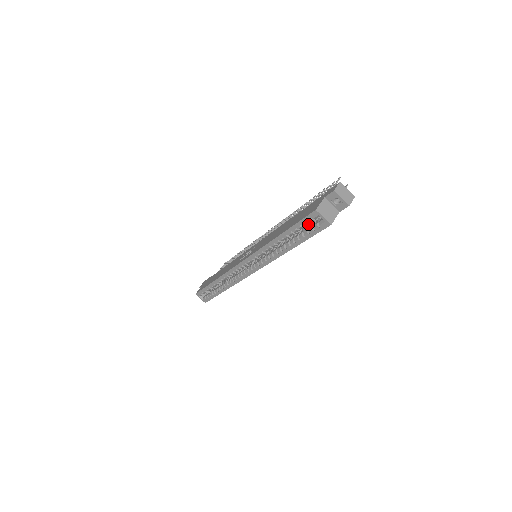
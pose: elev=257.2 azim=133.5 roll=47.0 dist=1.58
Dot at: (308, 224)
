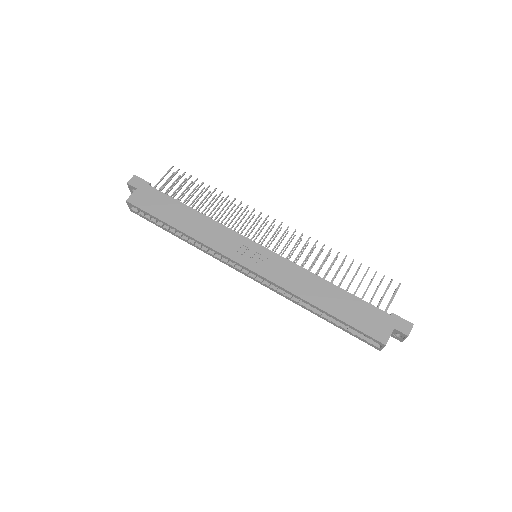
Dot at: occluded
